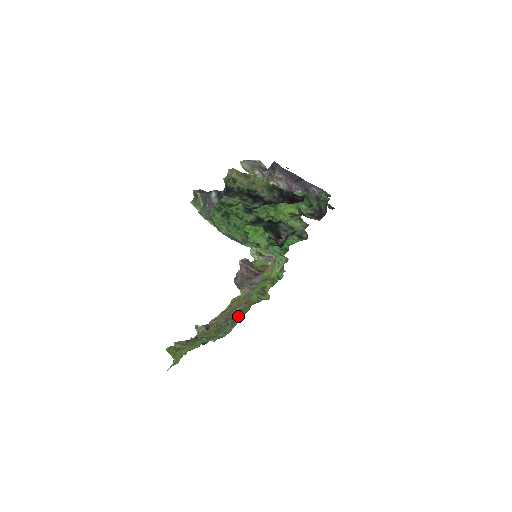
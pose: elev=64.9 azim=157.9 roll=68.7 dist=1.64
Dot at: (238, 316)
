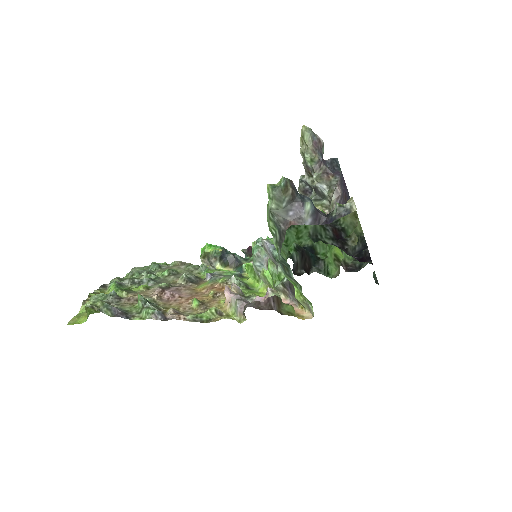
Dot at: (158, 264)
